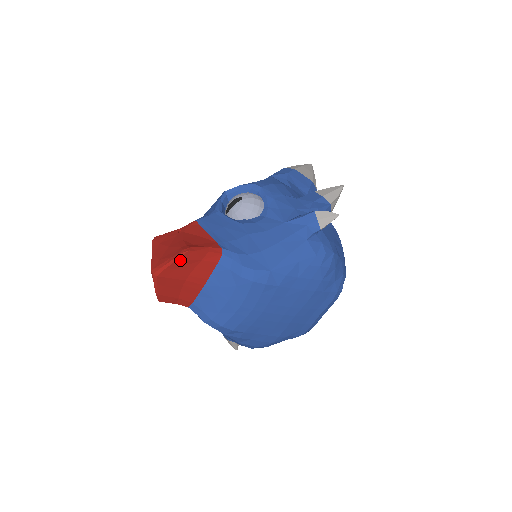
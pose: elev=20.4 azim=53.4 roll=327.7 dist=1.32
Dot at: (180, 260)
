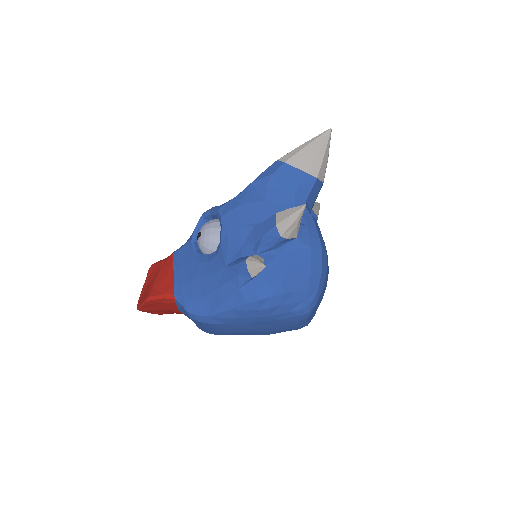
Dot at: (146, 305)
